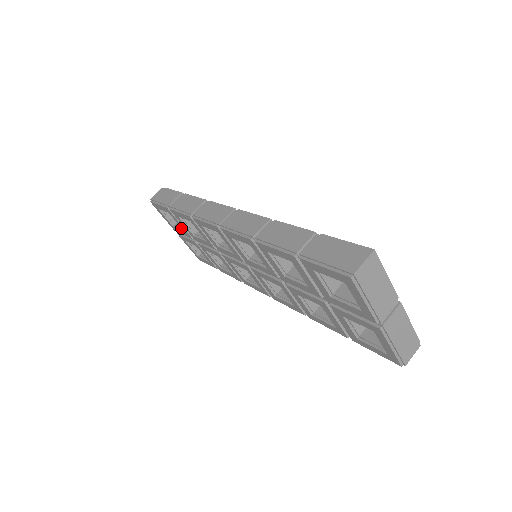
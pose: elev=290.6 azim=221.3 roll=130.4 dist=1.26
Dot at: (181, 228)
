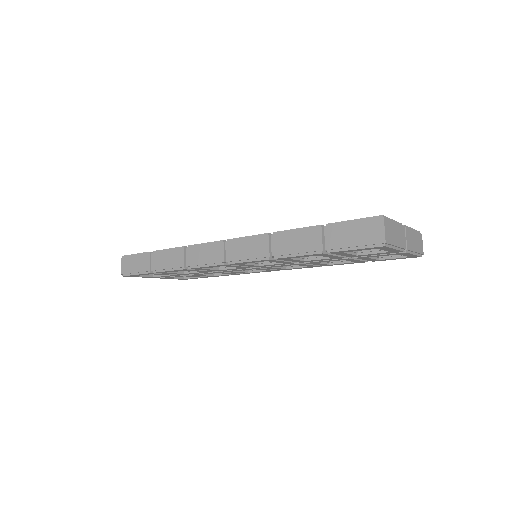
Dot at: occluded
